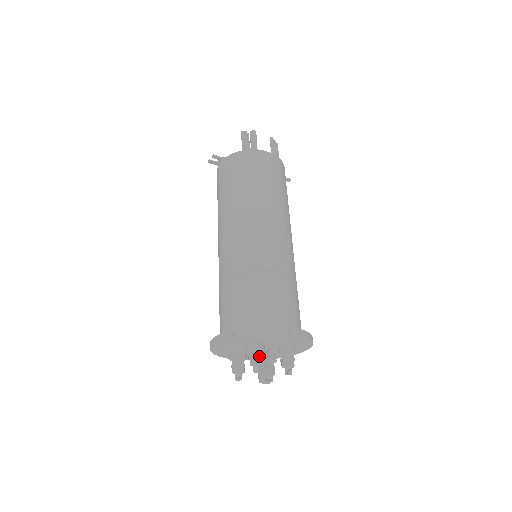
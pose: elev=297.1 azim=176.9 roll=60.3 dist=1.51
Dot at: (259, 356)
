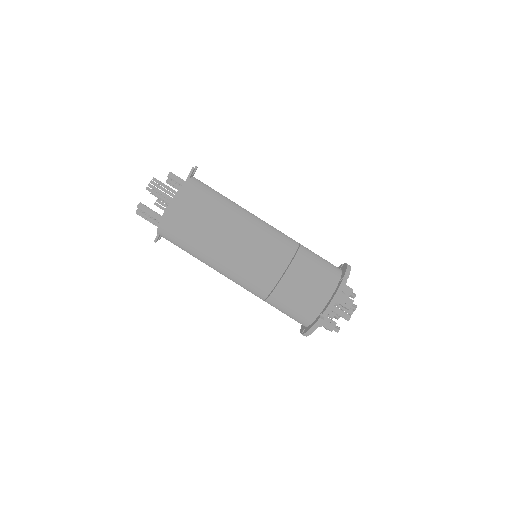
Dot at: (329, 328)
